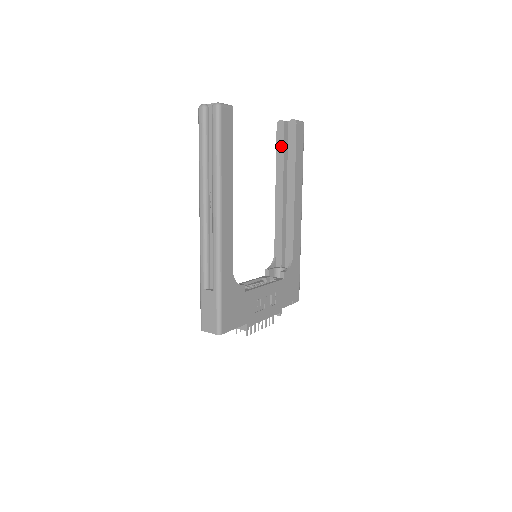
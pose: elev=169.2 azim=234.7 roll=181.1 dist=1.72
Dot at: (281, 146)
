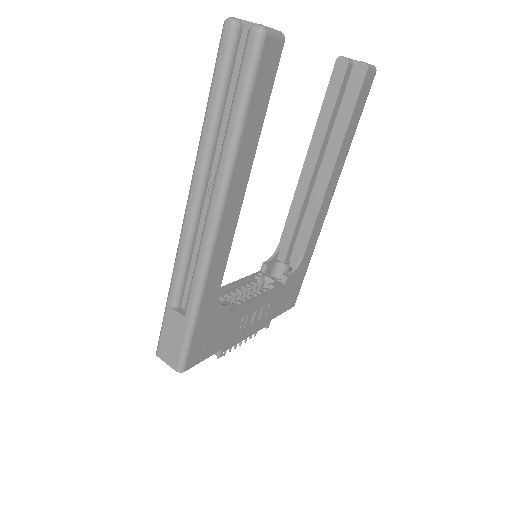
Dot at: (333, 97)
